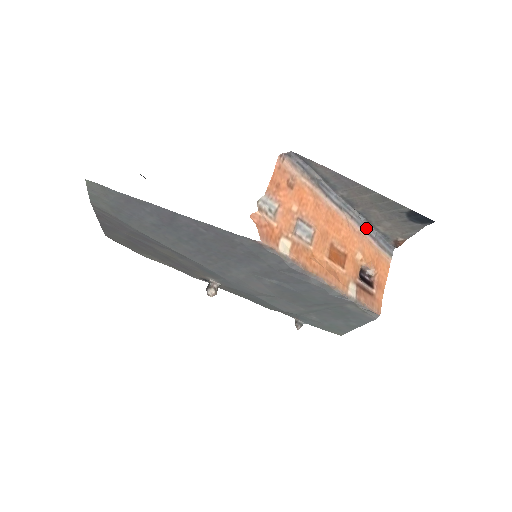
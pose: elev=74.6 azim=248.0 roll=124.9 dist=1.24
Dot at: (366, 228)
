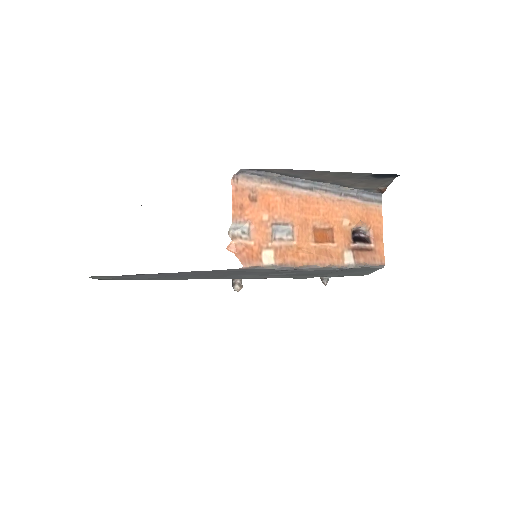
Dot at: (344, 192)
